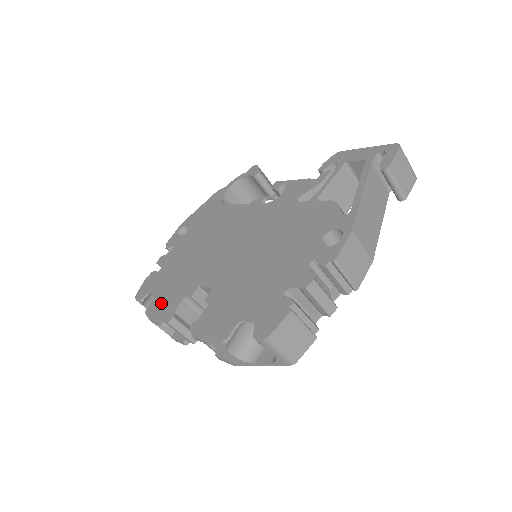
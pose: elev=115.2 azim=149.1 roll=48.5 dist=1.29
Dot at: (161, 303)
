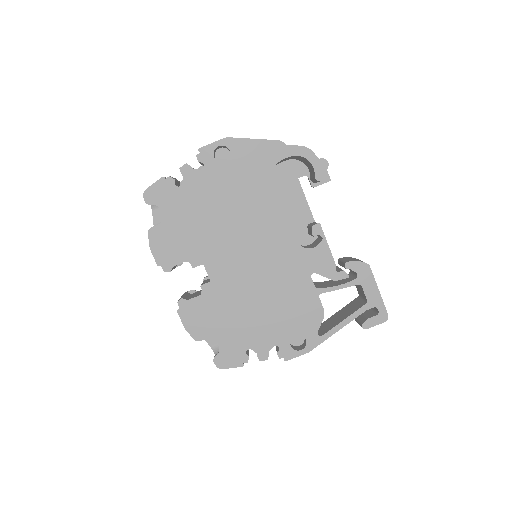
Dot at: (166, 240)
